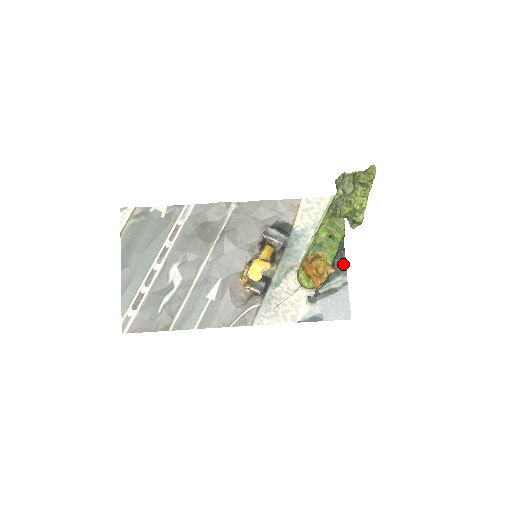
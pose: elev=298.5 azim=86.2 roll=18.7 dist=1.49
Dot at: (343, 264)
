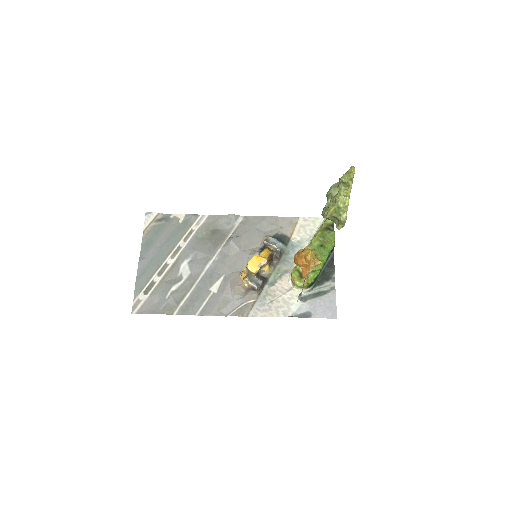
Dot at: (332, 271)
